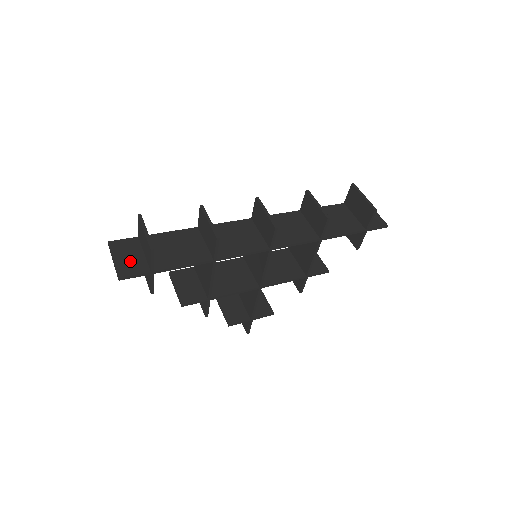
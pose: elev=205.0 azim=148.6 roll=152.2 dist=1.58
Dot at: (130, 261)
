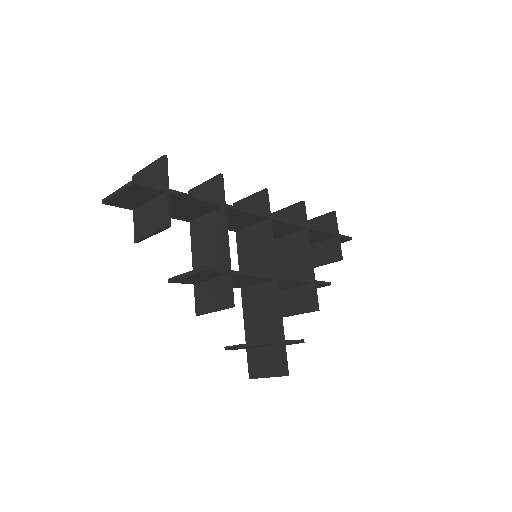
Dot at: occluded
